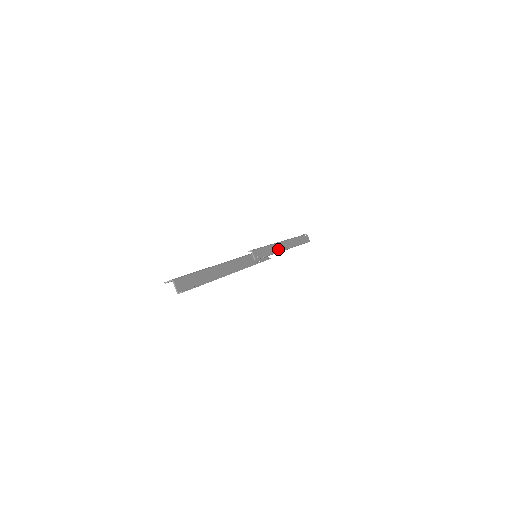
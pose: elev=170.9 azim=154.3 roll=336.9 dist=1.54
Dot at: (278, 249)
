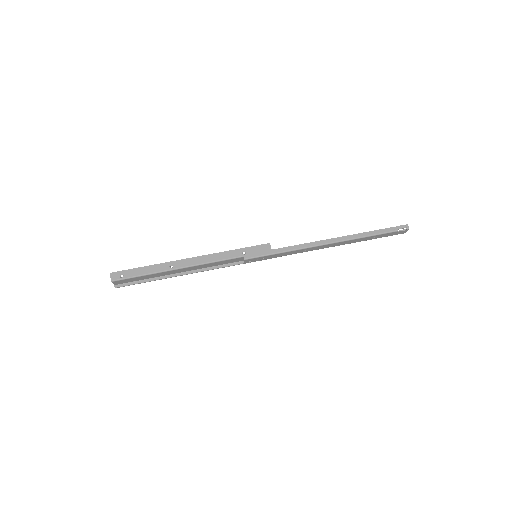
Dot at: (305, 251)
